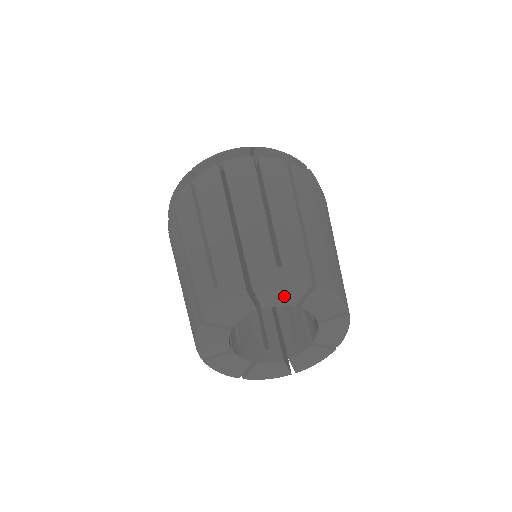
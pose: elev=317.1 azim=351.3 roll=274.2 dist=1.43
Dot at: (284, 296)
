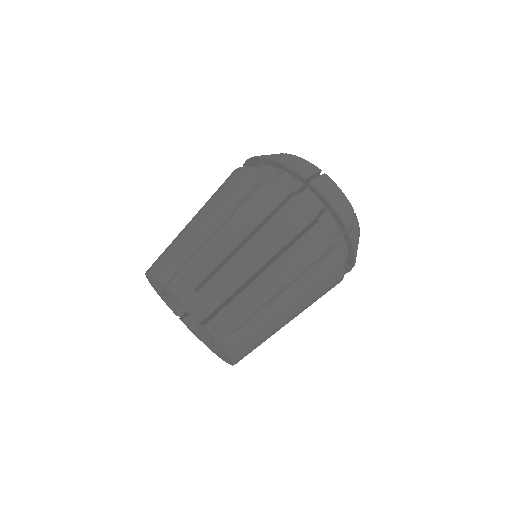
Dot at: (187, 309)
